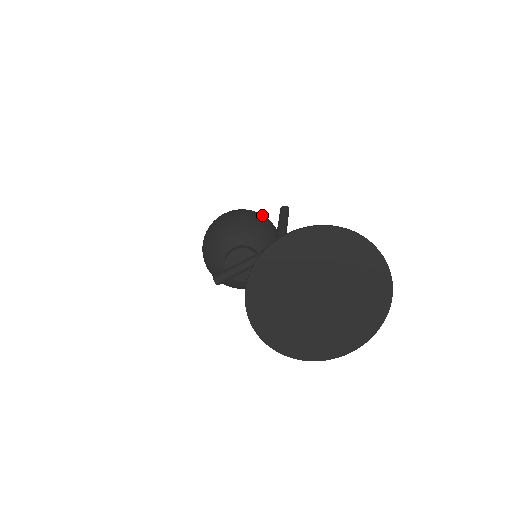
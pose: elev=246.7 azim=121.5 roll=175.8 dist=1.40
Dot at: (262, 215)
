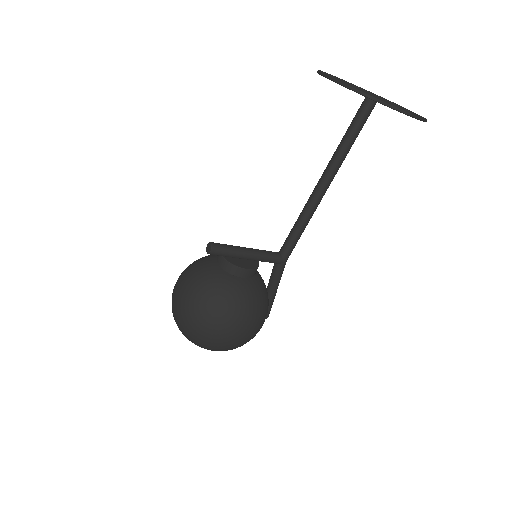
Dot at: occluded
